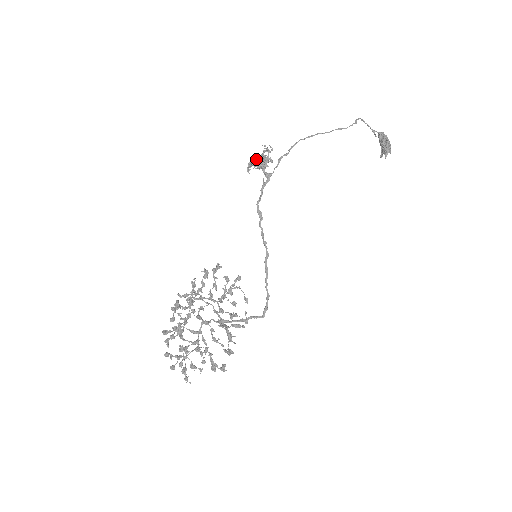
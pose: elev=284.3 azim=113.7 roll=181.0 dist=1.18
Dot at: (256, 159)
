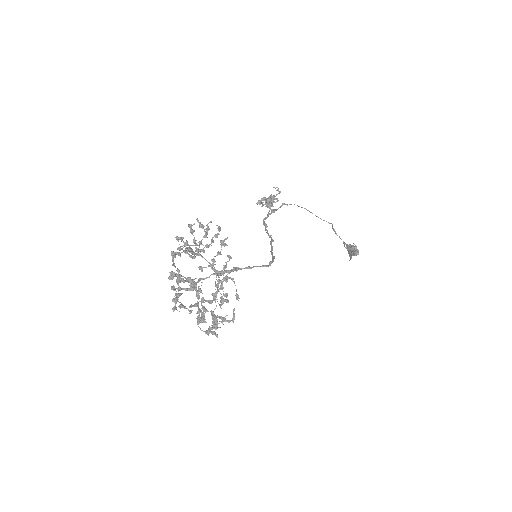
Dot at: (265, 197)
